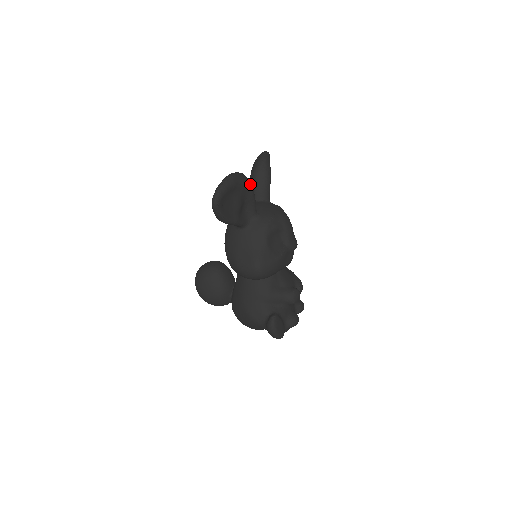
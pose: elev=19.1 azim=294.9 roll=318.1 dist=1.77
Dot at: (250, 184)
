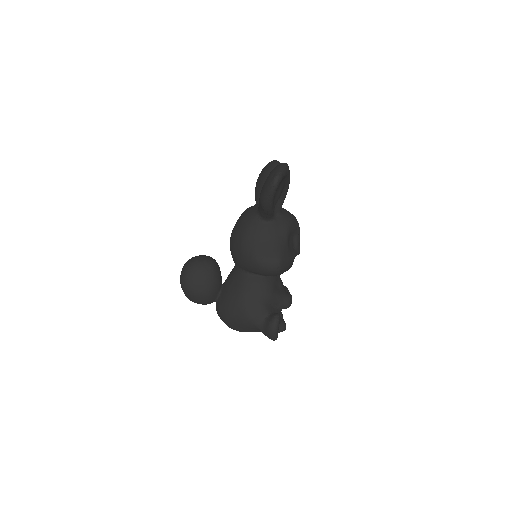
Dot at: occluded
